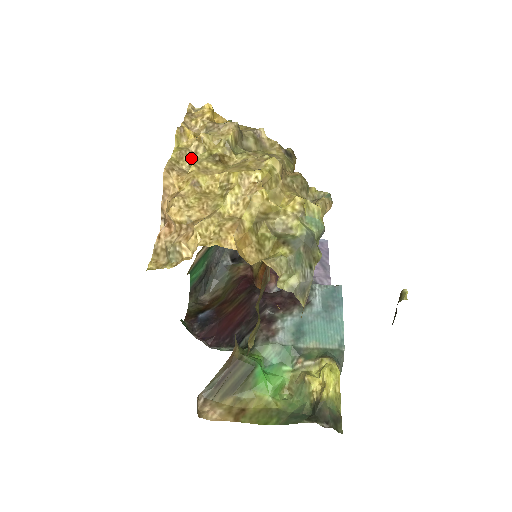
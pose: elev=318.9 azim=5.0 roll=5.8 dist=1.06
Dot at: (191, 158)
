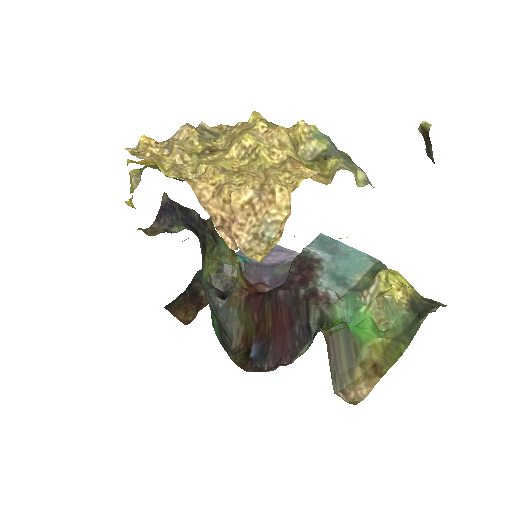
Dot at: (187, 168)
